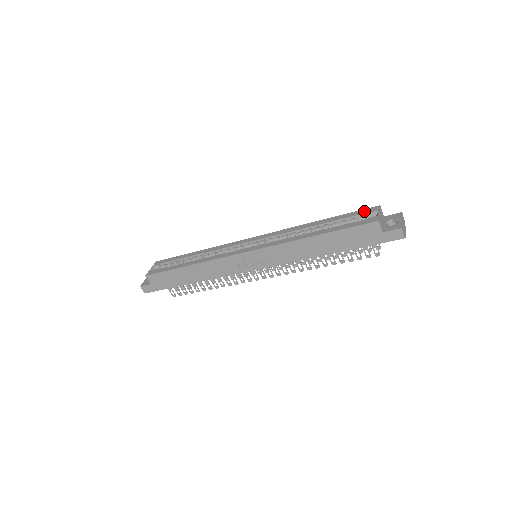
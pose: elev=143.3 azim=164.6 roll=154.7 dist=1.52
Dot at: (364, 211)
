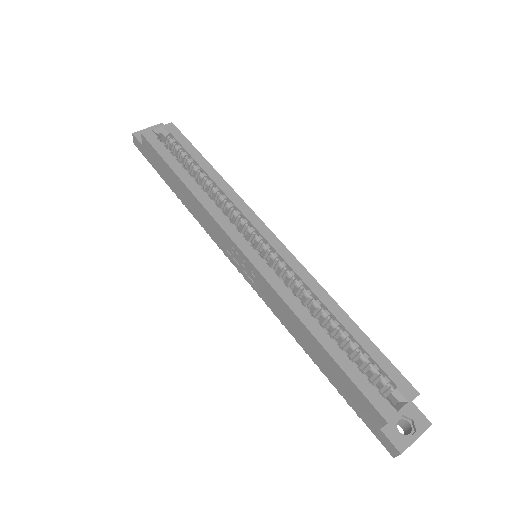
Dot at: (397, 377)
